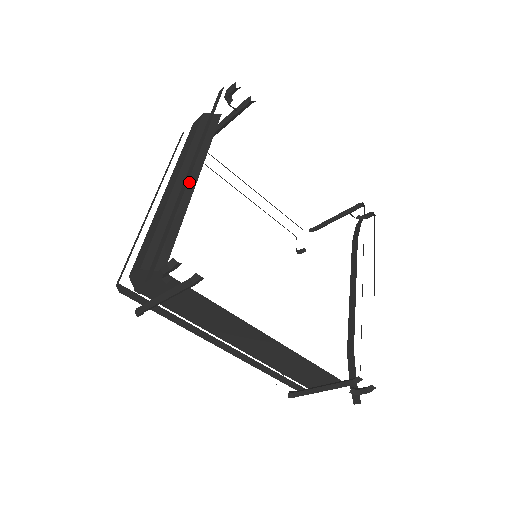
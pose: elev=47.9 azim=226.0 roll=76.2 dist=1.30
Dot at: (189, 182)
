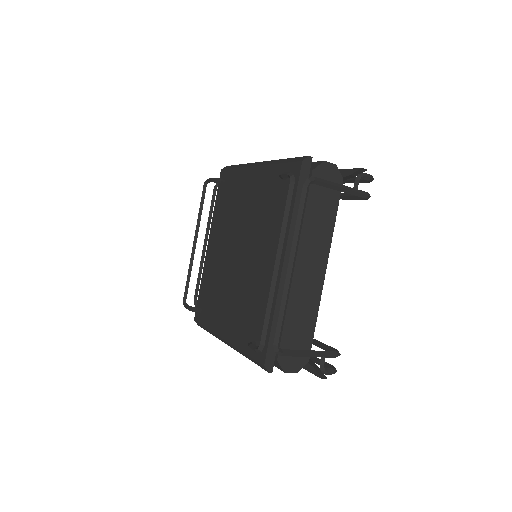
Dot at: occluded
